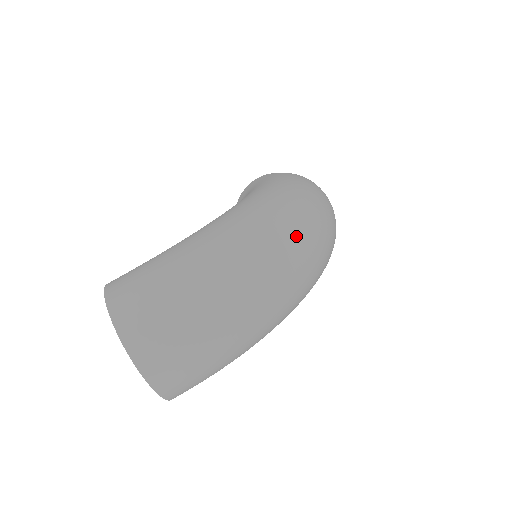
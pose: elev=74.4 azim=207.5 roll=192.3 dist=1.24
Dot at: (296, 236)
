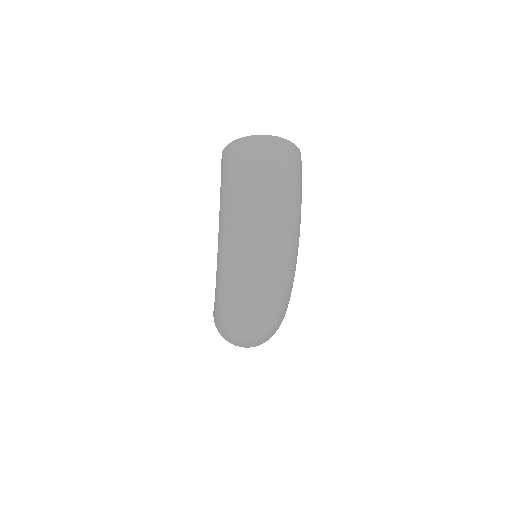
Dot at: (249, 293)
